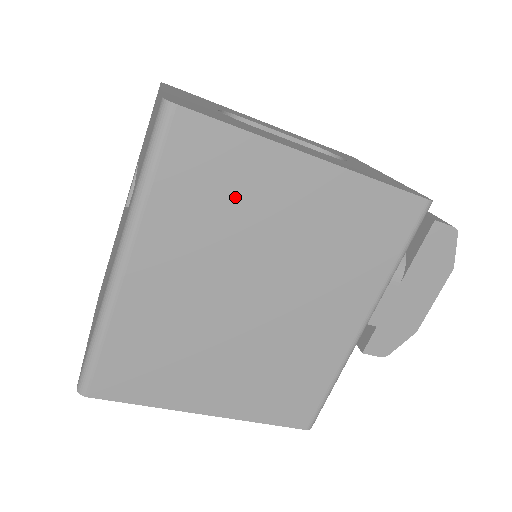
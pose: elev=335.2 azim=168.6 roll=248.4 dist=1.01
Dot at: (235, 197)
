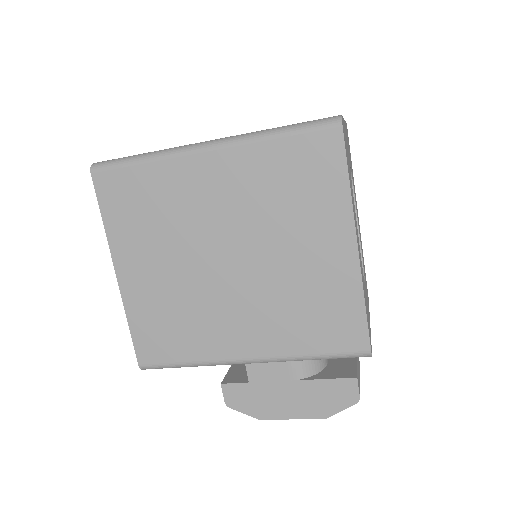
Dot at: (299, 202)
